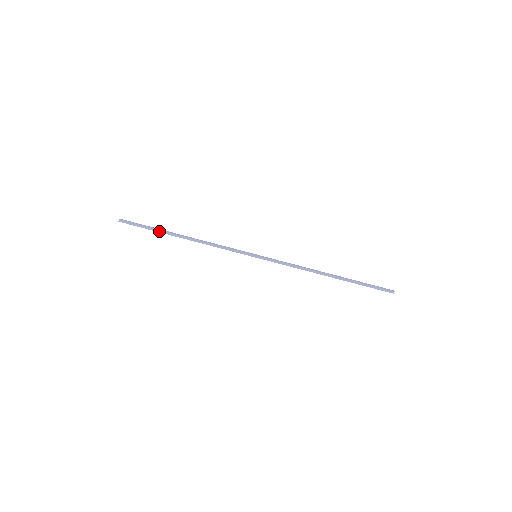
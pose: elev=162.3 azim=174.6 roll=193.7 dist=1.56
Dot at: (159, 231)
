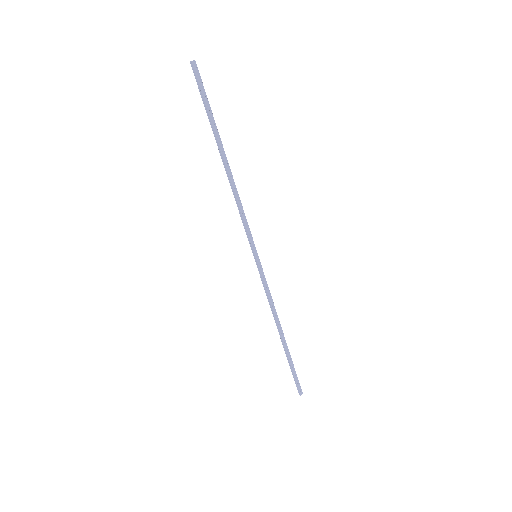
Dot at: (212, 127)
